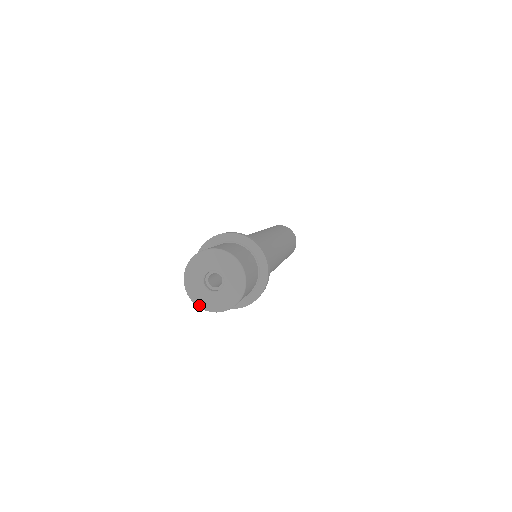
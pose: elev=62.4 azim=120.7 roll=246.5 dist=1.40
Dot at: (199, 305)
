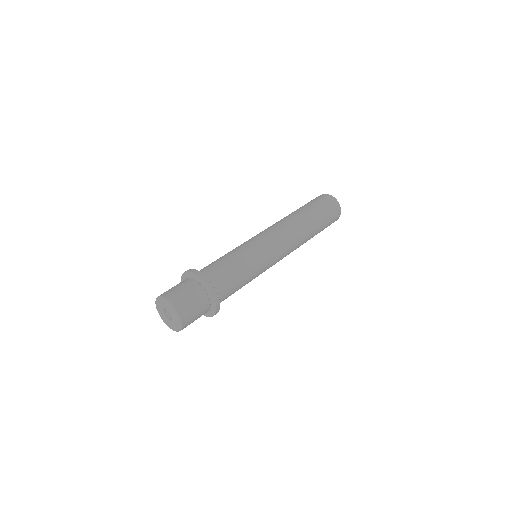
Dot at: (164, 322)
